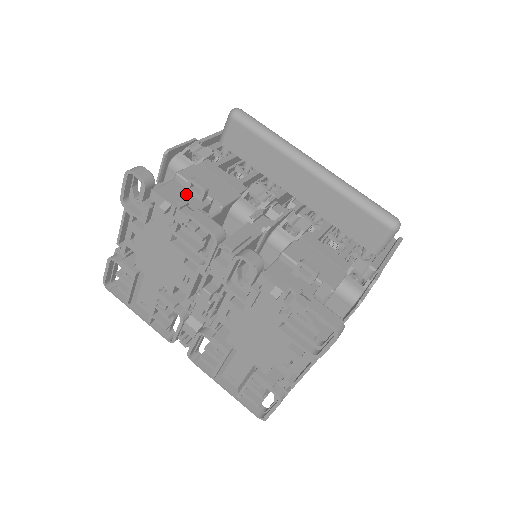
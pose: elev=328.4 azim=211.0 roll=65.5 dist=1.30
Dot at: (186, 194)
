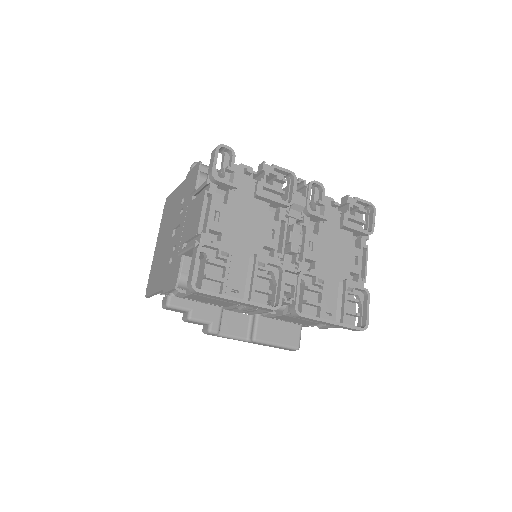
Dot at: occluded
